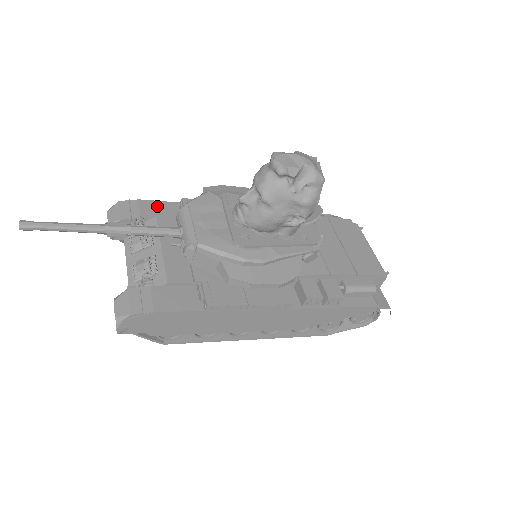
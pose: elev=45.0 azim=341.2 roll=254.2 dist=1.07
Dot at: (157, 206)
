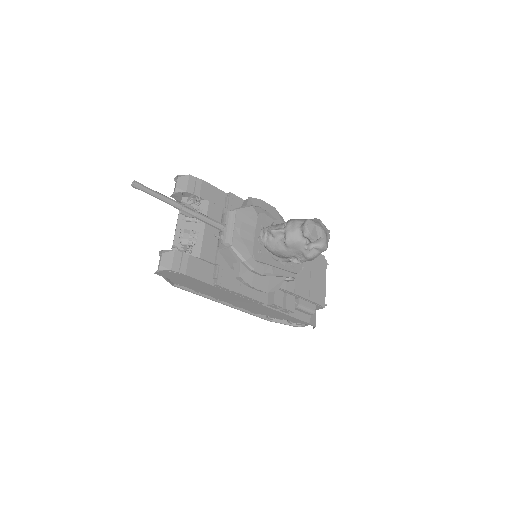
Dot at: (212, 190)
